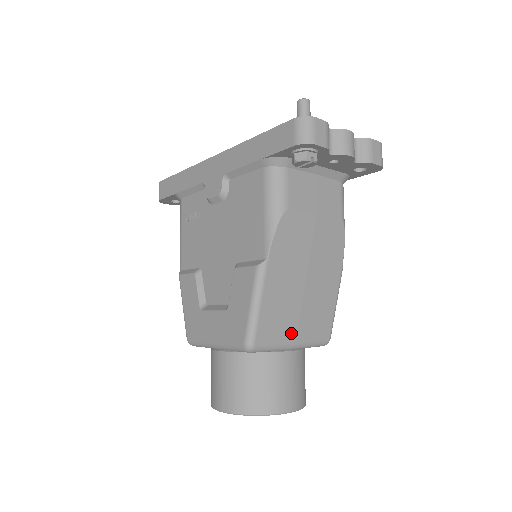
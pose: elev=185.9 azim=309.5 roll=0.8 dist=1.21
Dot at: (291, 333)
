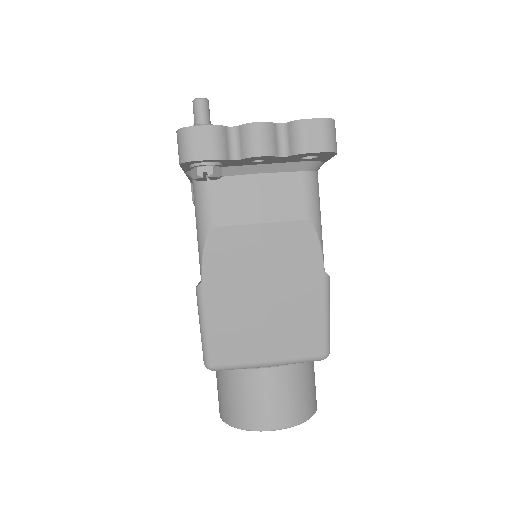
Dot at: (260, 352)
